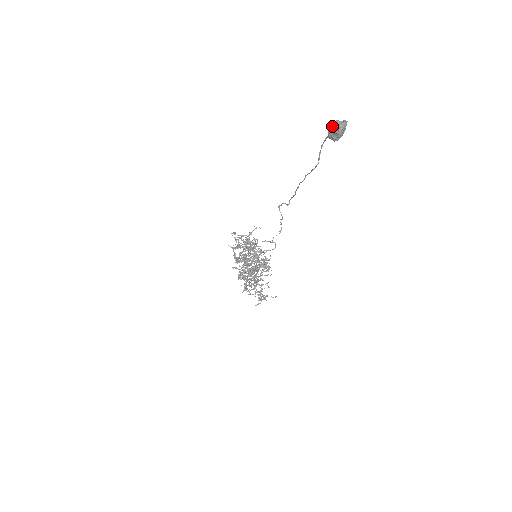
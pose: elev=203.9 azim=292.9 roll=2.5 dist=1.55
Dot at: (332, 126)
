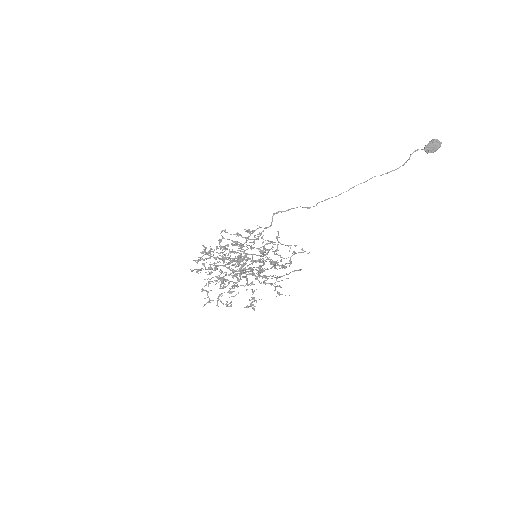
Dot at: (435, 141)
